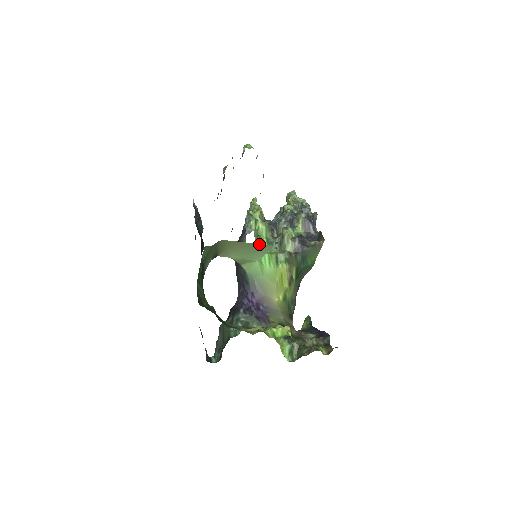
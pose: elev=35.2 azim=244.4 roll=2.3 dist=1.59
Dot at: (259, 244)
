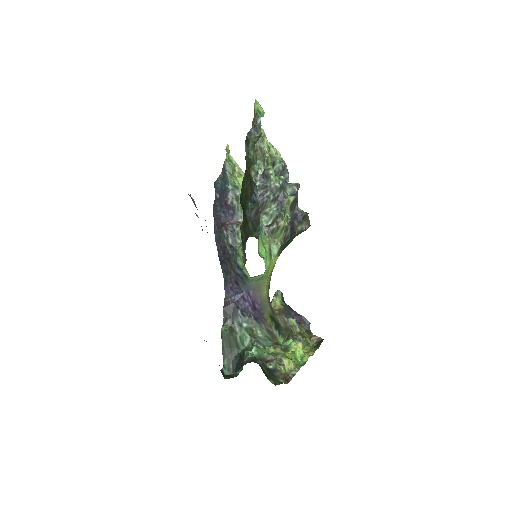
Dot at: occluded
